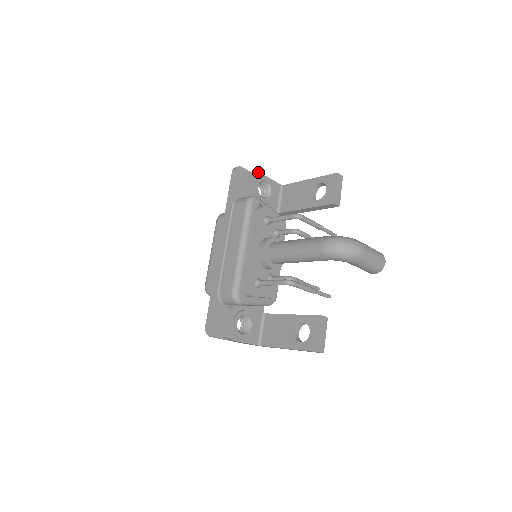
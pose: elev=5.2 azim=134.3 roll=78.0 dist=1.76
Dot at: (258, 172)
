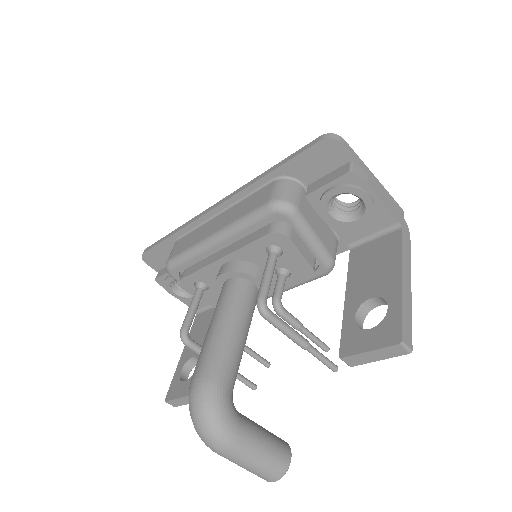
Dot at: (360, 177)
